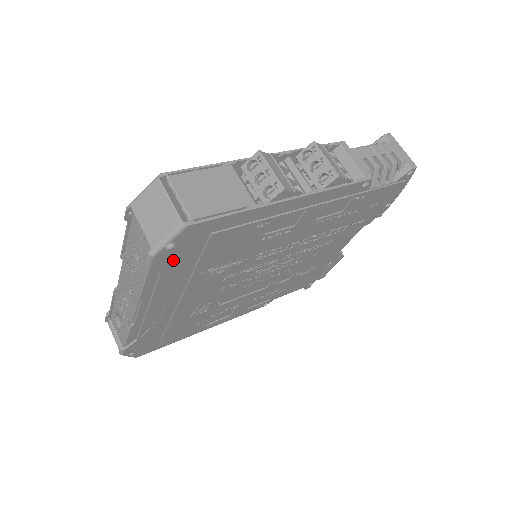
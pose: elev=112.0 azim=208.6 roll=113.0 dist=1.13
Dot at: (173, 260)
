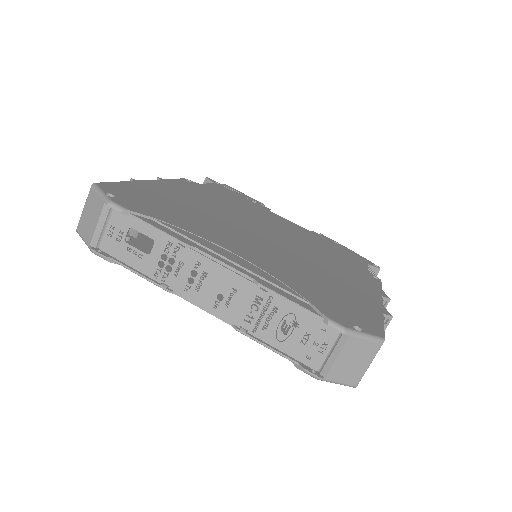
Dot at: occluded
